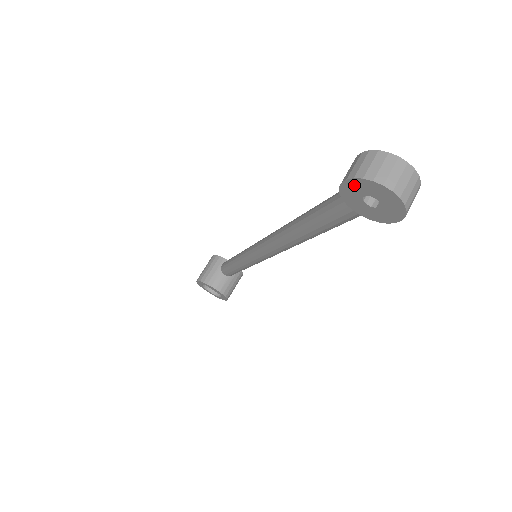
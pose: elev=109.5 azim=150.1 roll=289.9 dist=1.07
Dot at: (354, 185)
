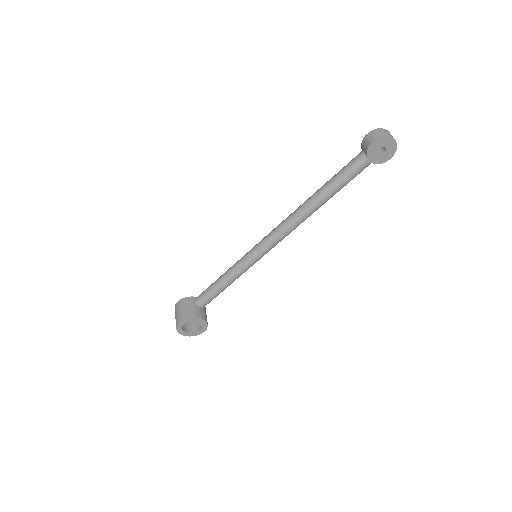
Dot at: (377, 143)
